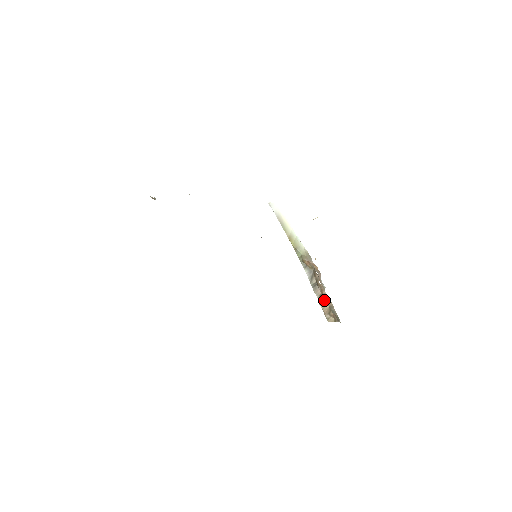
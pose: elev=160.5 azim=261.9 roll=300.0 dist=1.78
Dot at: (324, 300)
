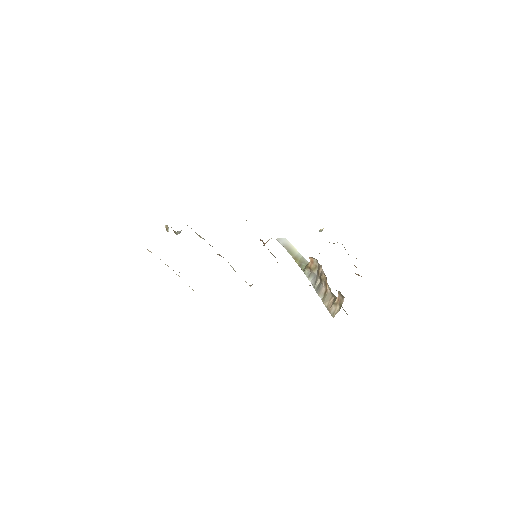
Dot at: (329, 295)
